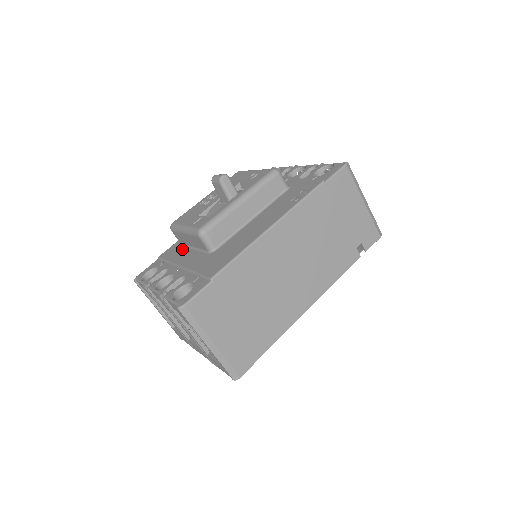
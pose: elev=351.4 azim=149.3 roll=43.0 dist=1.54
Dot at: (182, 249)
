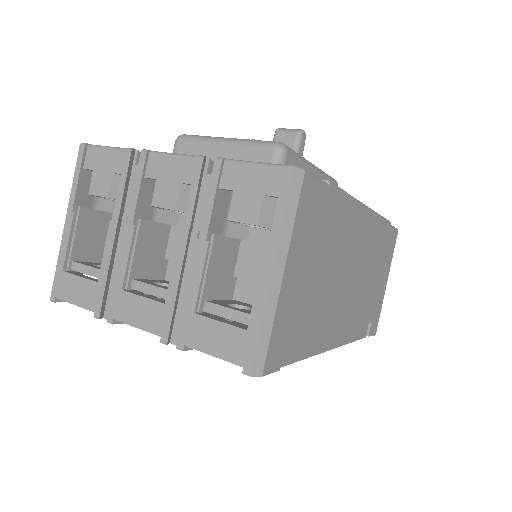
Dot at: occluded
